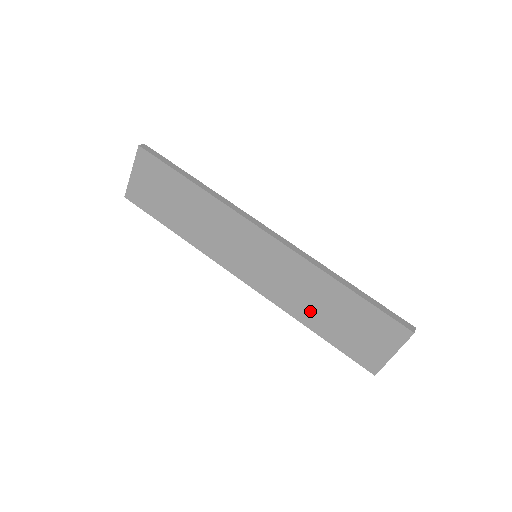
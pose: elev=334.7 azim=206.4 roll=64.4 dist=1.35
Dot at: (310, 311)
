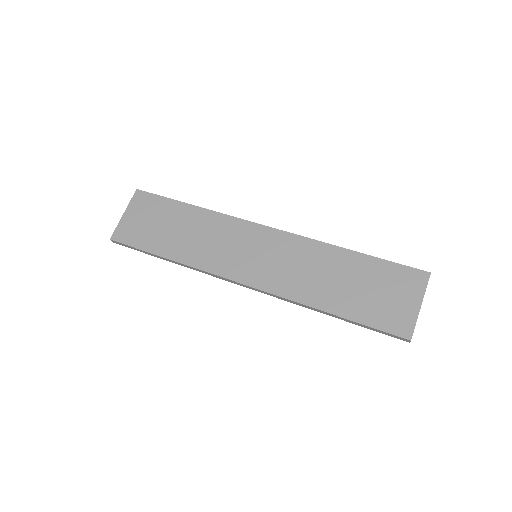
Dot at: (322, 290)
